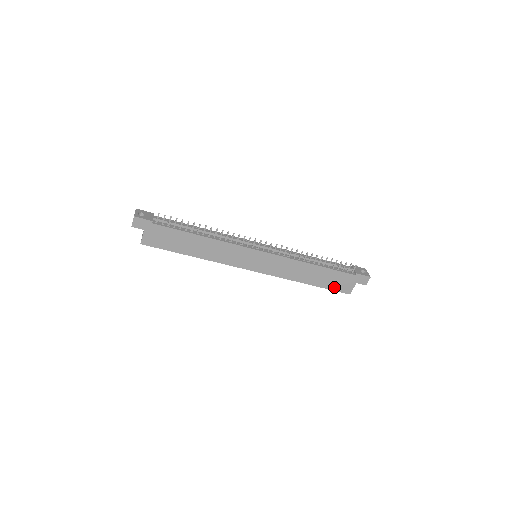
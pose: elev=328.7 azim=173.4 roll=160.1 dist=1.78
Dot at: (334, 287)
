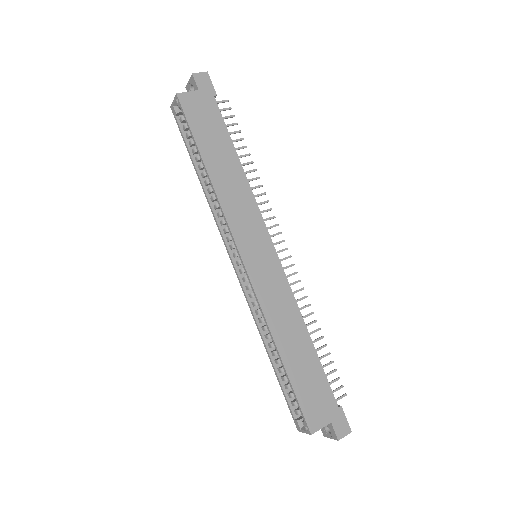
Dot at: (303, 398)
